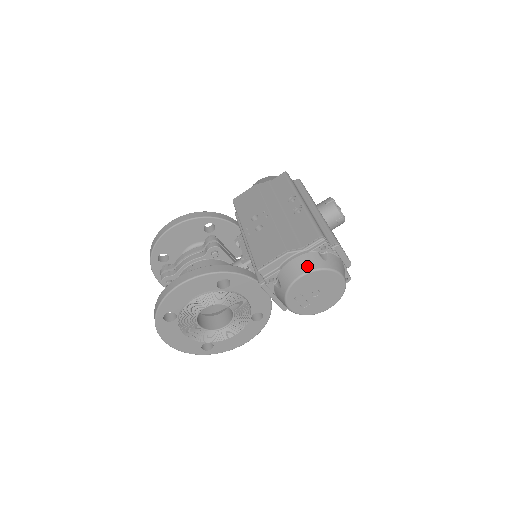
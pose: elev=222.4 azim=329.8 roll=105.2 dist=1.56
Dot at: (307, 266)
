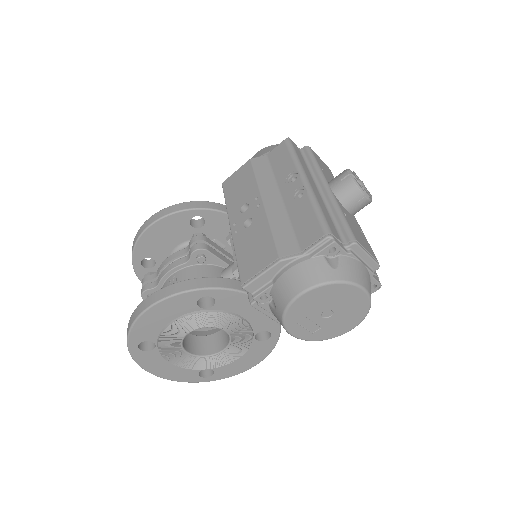
Dot at: (308, 279)
